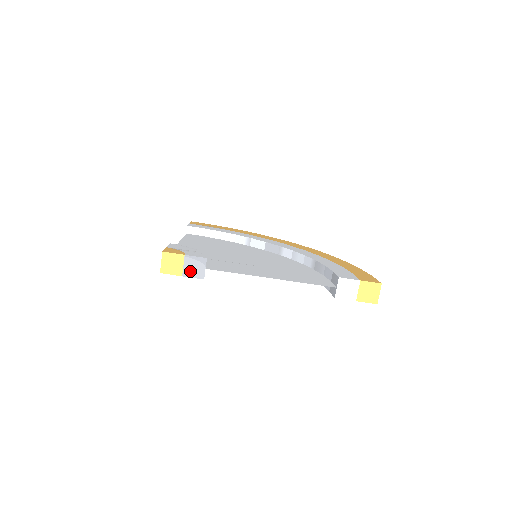
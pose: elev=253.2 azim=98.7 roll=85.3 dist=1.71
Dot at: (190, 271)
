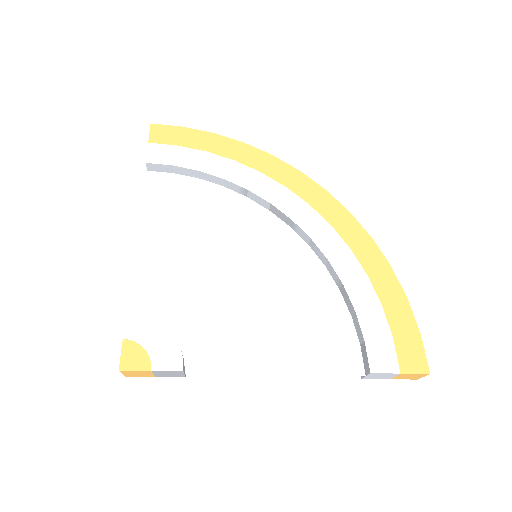
Dot at: (164, 375)
